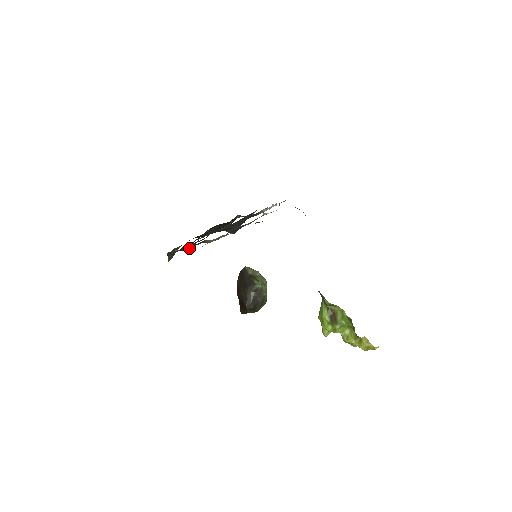
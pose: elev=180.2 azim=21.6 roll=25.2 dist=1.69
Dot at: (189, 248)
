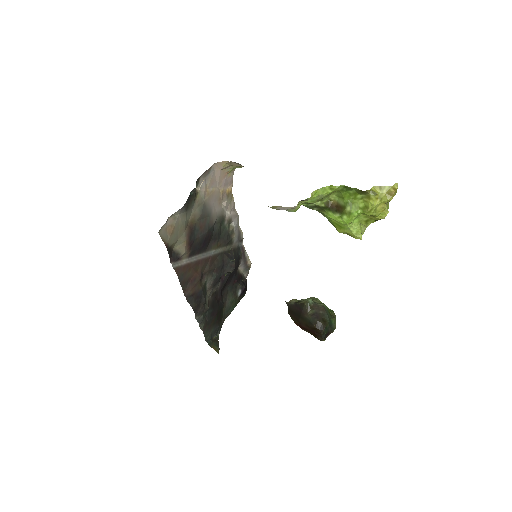
Dot at: (202, 303)
